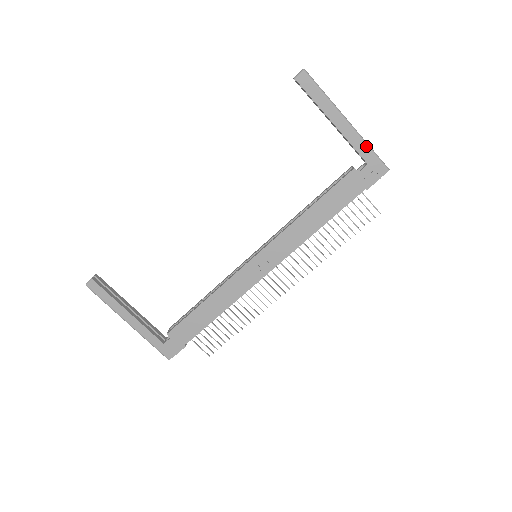
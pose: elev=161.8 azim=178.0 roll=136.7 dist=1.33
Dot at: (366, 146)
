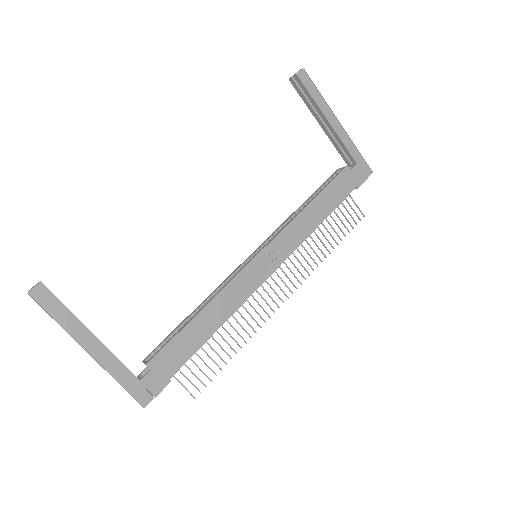
Dot at: (355, 147)
